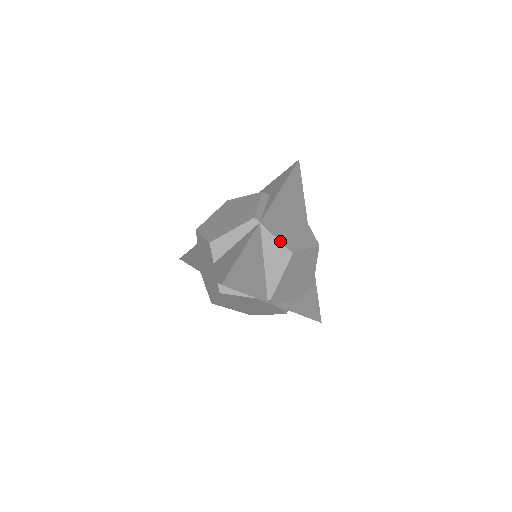
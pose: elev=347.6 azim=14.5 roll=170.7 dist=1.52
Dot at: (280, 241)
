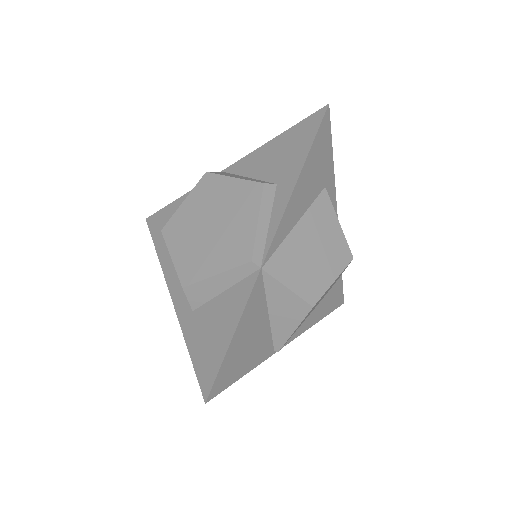
Dot at: (294, 291)
